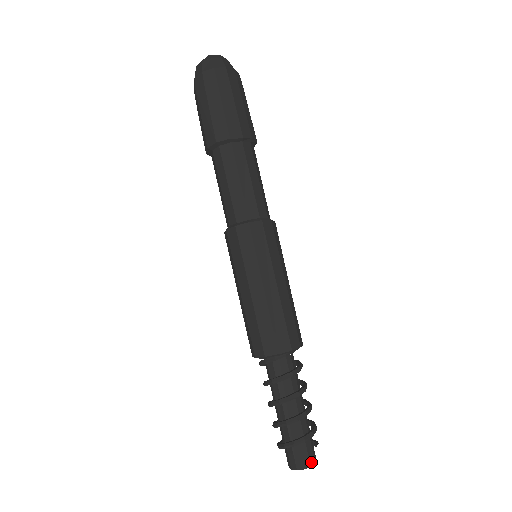
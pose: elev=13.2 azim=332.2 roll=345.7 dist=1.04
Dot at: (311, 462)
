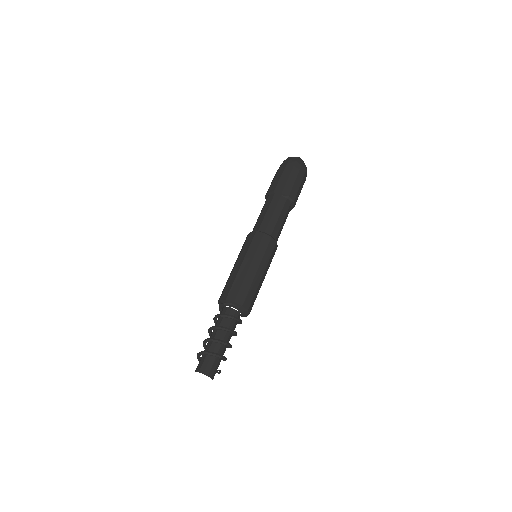
Dot at: (205, 372)
